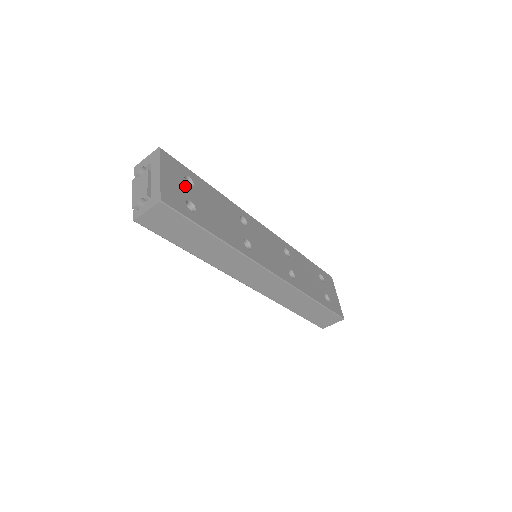
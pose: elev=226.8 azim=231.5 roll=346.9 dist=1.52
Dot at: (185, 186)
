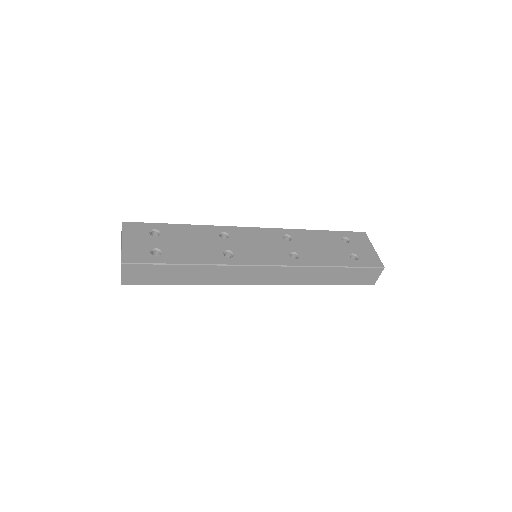
Dot at: (150, 239)
